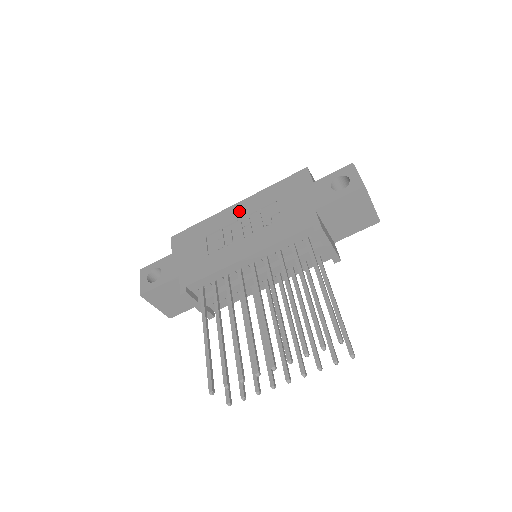
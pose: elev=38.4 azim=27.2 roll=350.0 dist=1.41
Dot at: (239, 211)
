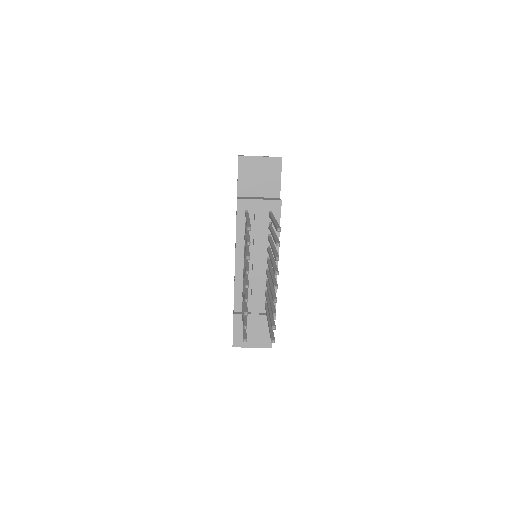
Dot at: occluded
